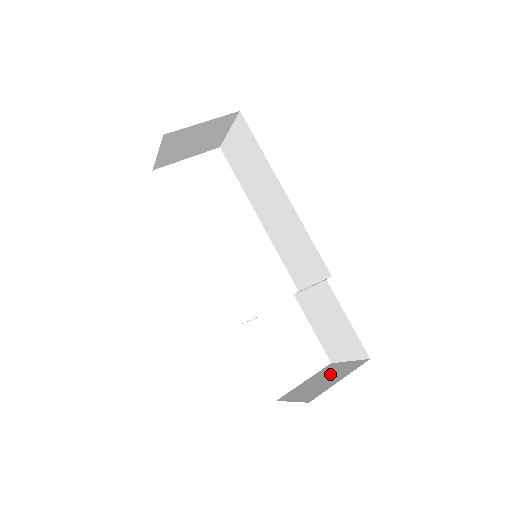
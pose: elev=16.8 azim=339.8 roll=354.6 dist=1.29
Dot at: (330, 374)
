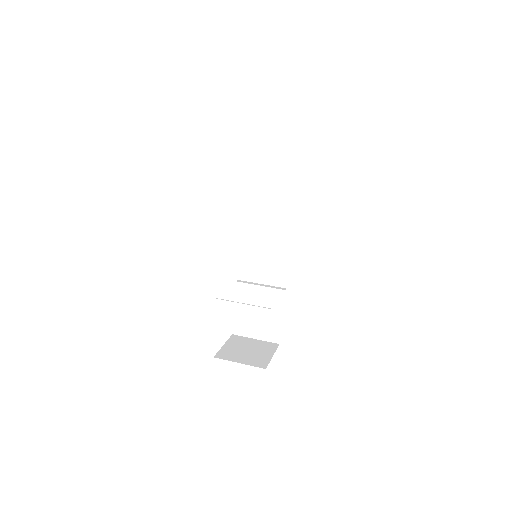
Dot at: (251, 346)
